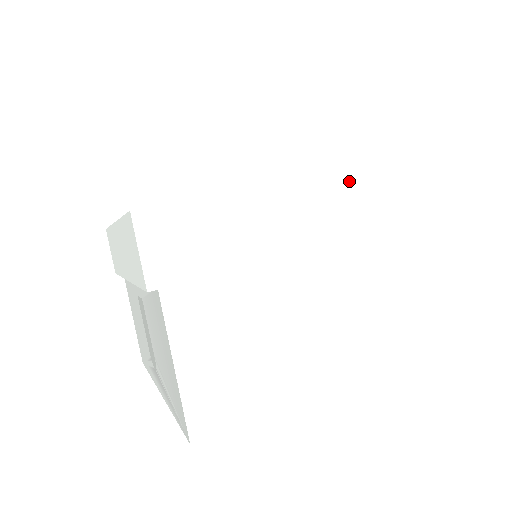
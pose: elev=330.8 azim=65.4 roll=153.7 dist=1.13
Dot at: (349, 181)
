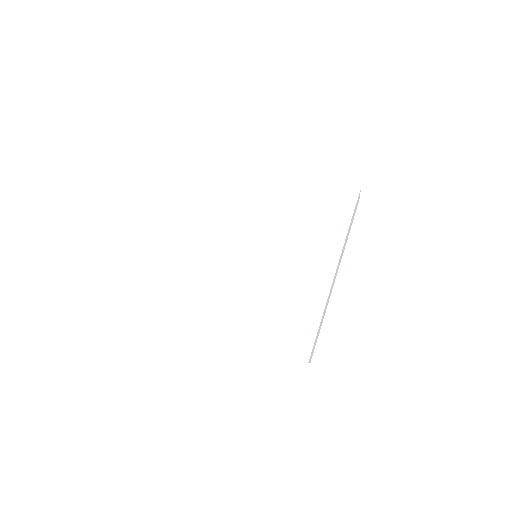
Dot at: occluded
